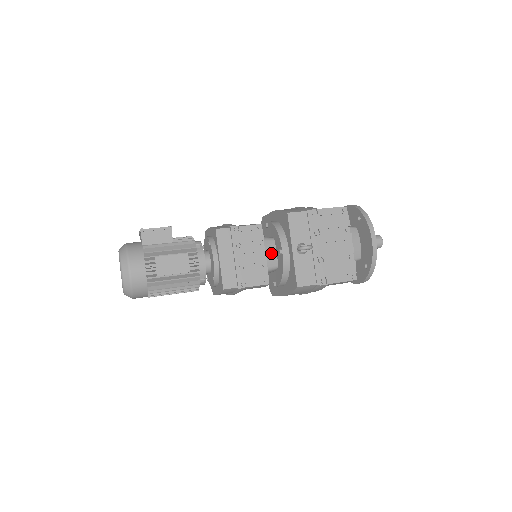
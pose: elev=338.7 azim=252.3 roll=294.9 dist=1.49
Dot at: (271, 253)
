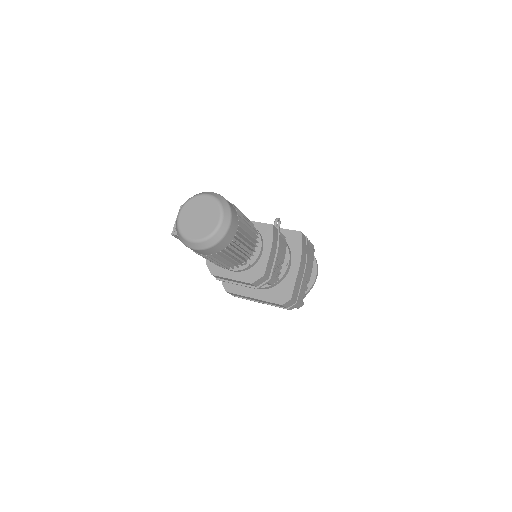
Dot at: occluded
